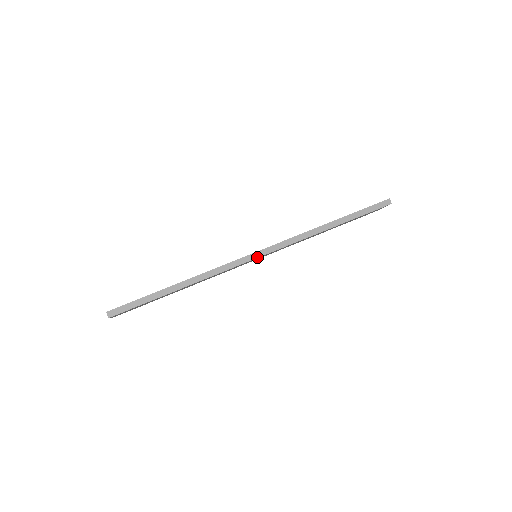
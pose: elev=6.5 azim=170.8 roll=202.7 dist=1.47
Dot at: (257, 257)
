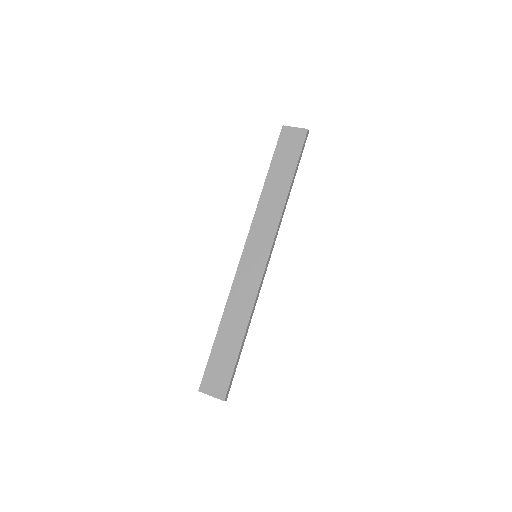
Dot at: occluded
